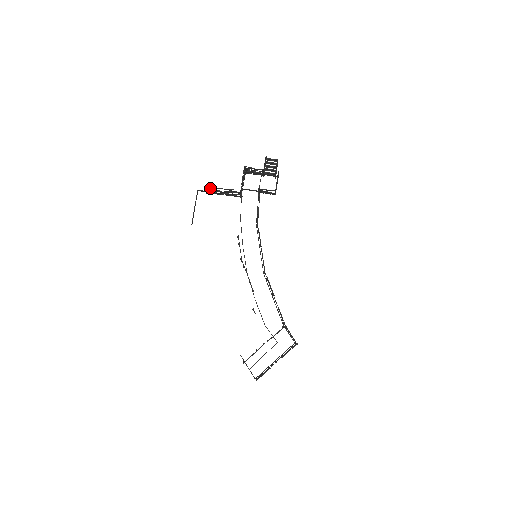
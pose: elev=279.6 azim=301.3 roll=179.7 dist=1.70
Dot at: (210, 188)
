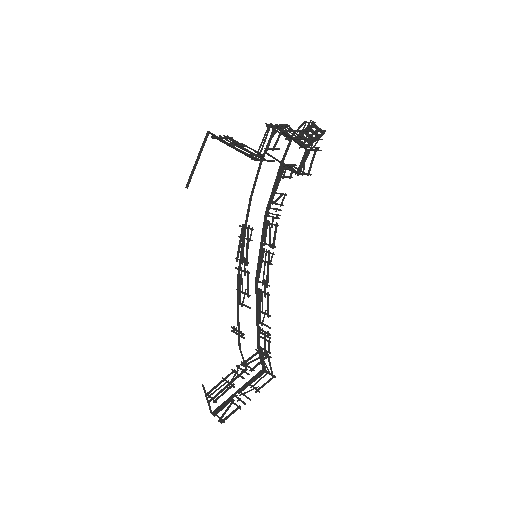
Dot at: (235, 140)
